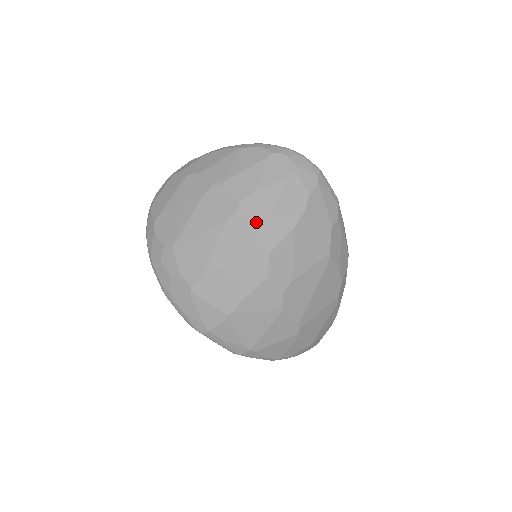
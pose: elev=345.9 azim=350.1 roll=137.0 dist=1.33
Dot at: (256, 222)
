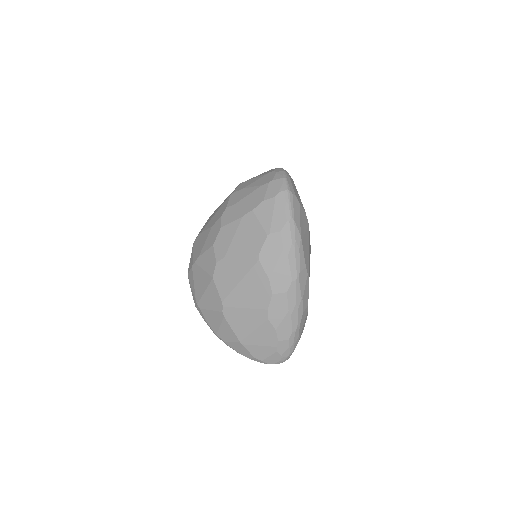
Dot at: (228, 206)
